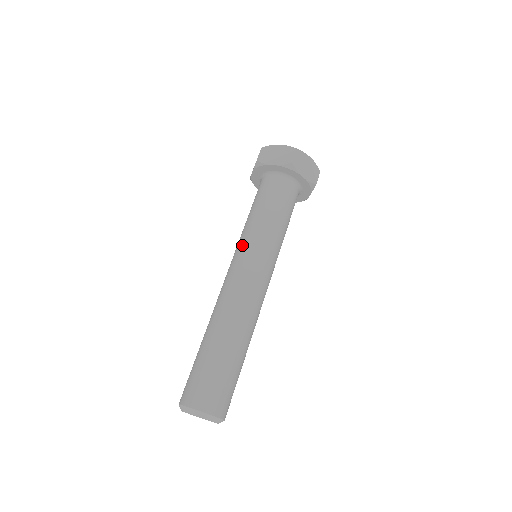
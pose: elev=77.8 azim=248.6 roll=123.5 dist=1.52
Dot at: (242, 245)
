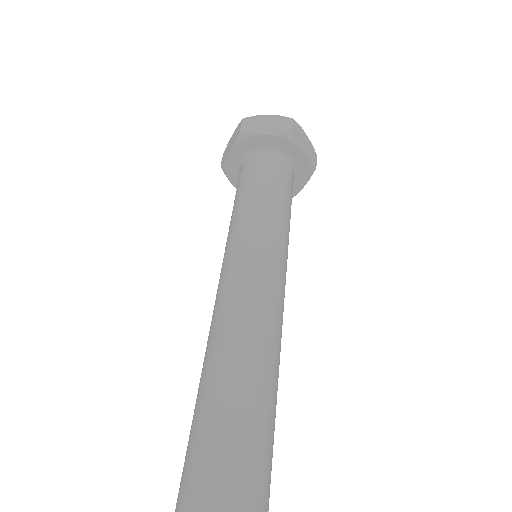
Dot at: (241, 235)
